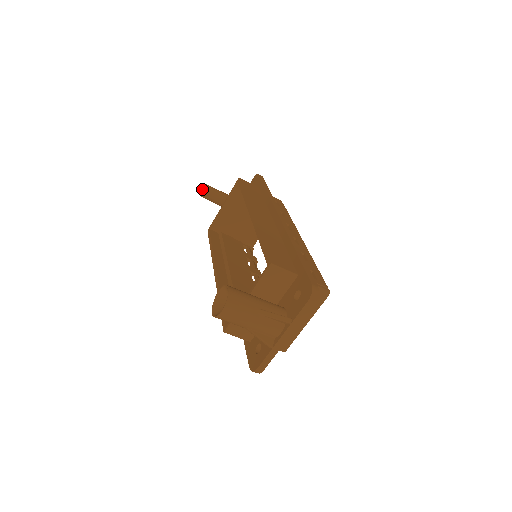
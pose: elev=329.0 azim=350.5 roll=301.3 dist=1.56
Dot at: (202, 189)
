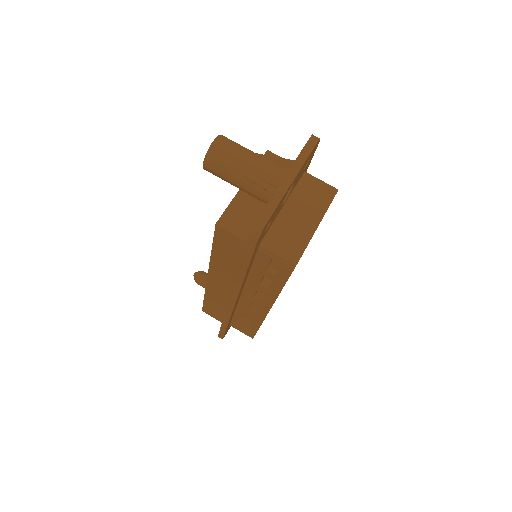
Dot at: (199, 272)
